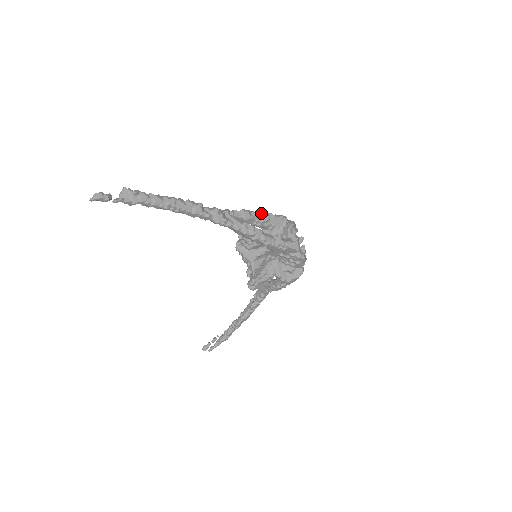
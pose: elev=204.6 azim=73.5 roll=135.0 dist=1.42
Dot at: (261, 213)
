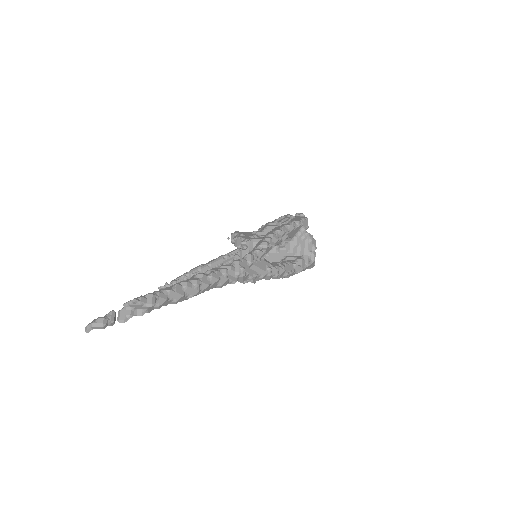
Dot at: (281, 232)
